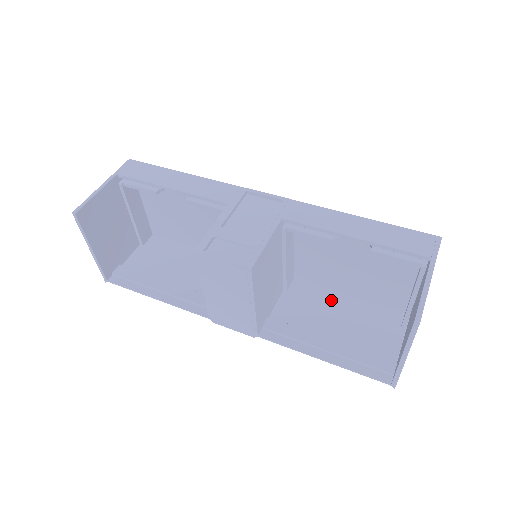
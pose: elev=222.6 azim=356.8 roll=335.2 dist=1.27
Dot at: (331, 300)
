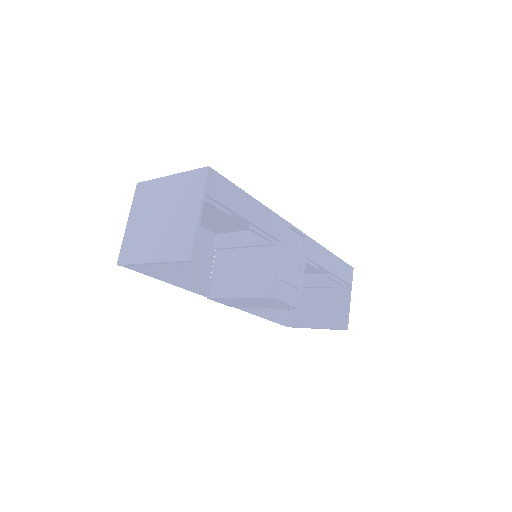
Dot at: occluded
